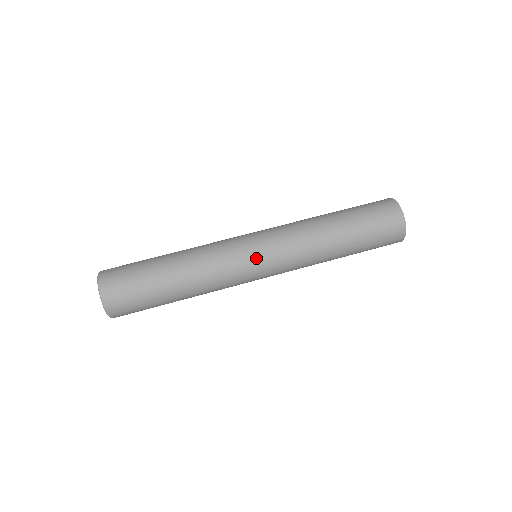
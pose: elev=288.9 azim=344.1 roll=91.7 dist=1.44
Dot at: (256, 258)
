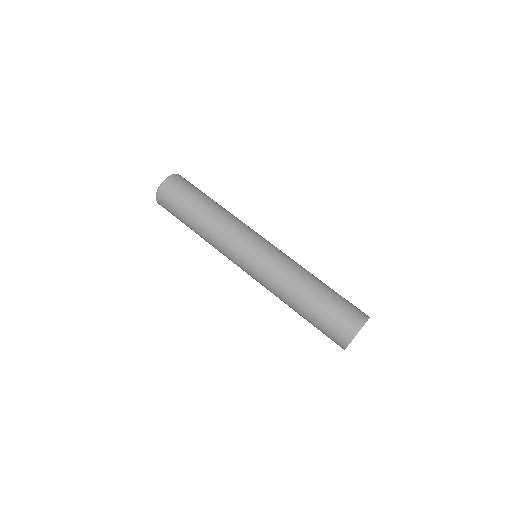
Dot at: (257, 243)
